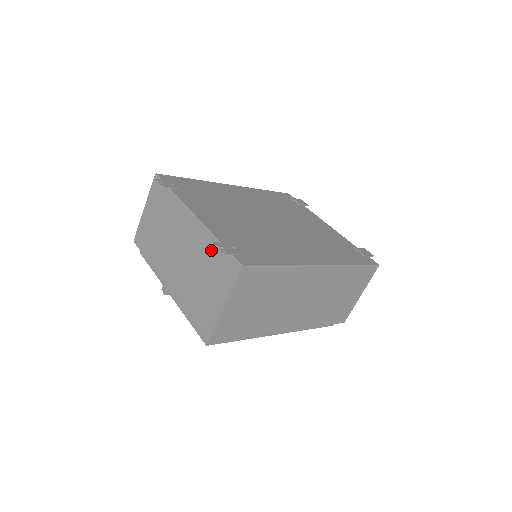
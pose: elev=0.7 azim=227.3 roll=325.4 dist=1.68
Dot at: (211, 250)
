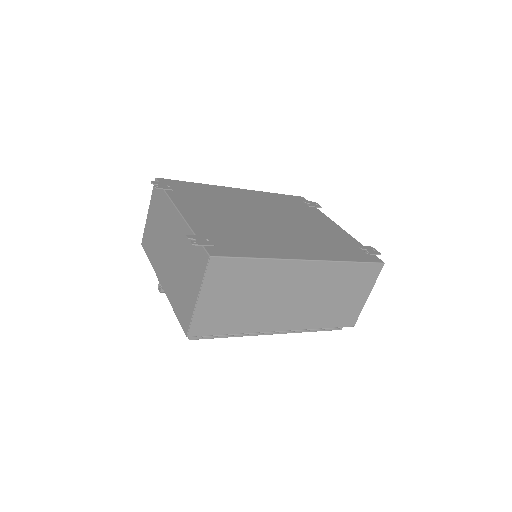
Dot at: (189, 244)
